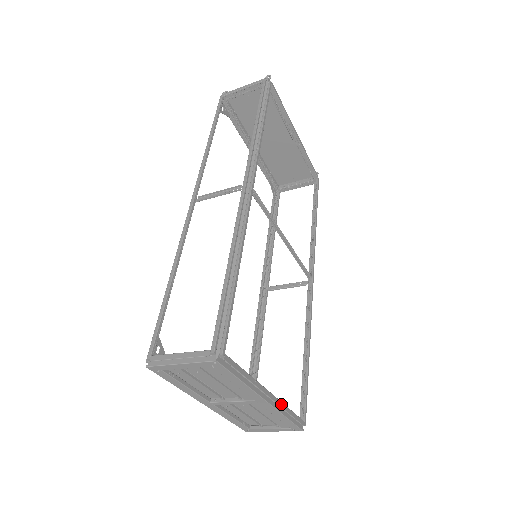
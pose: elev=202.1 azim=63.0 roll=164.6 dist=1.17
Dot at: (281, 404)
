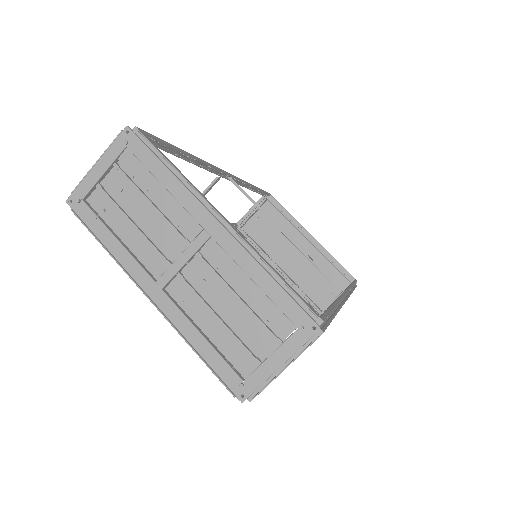
Dot at: (250, 245)
